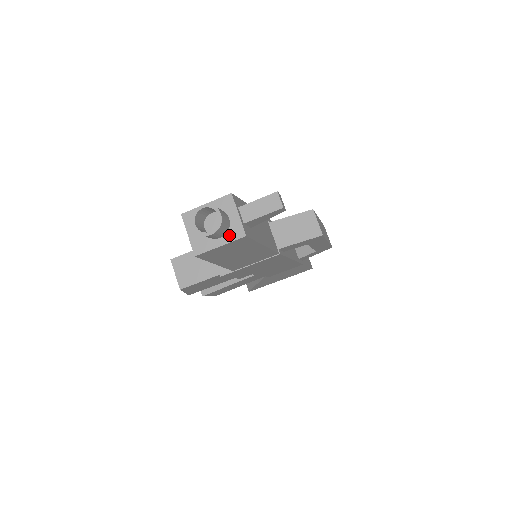
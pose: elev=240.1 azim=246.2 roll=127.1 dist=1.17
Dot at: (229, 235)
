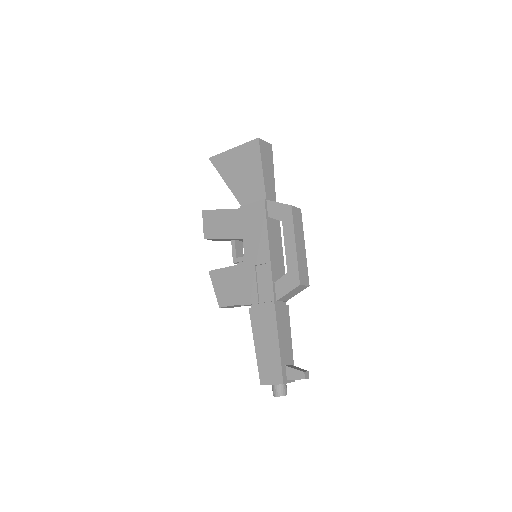
Dot at: occluded
